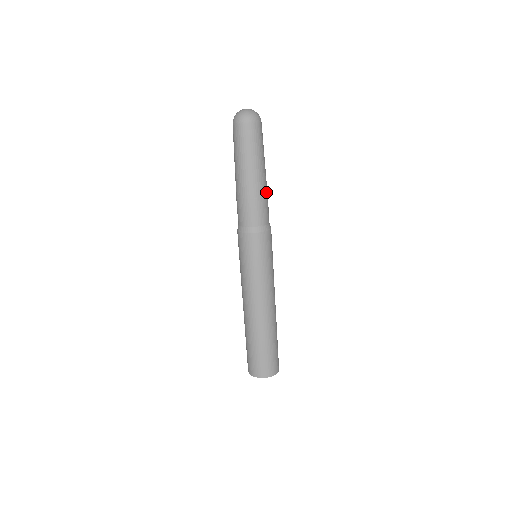
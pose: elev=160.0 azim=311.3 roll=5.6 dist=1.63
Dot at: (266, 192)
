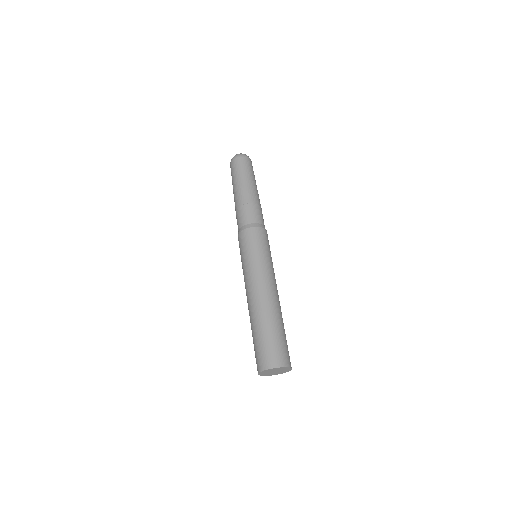
Dot at: (255, 201)
